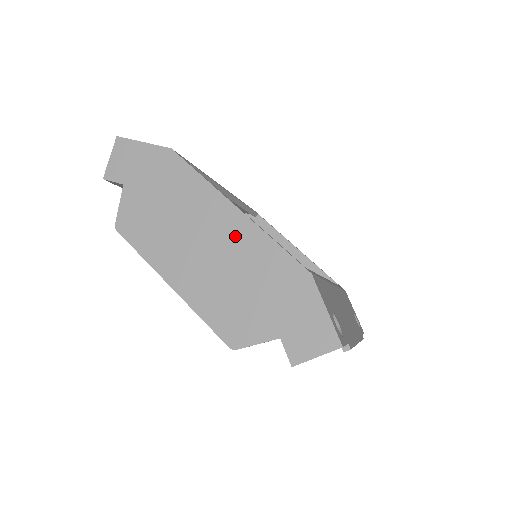
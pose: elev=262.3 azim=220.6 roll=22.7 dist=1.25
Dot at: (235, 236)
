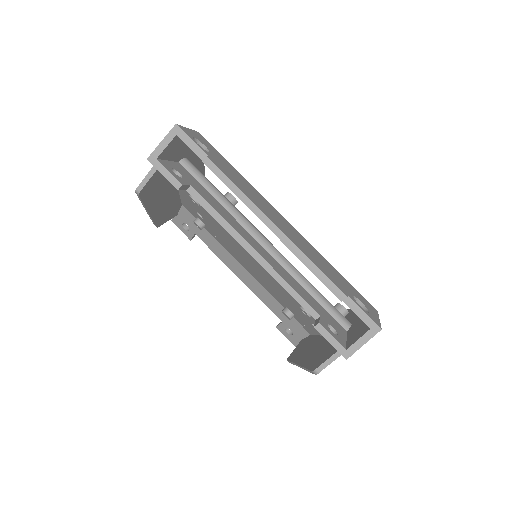
Dot at: occluded
